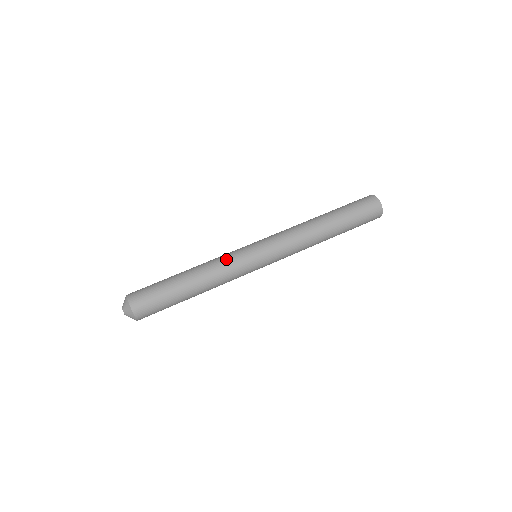
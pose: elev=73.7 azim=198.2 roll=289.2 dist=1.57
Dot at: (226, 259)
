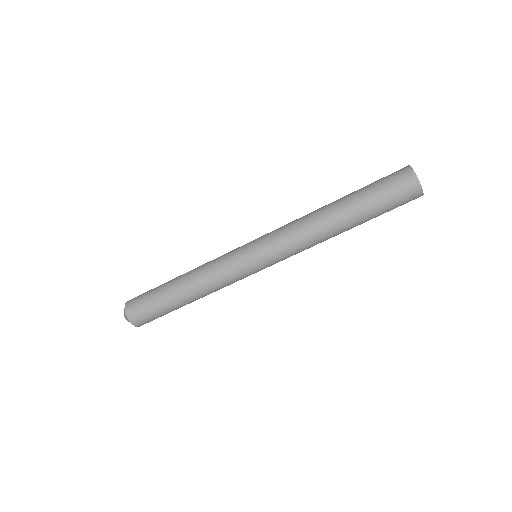
Dot at: occluded
